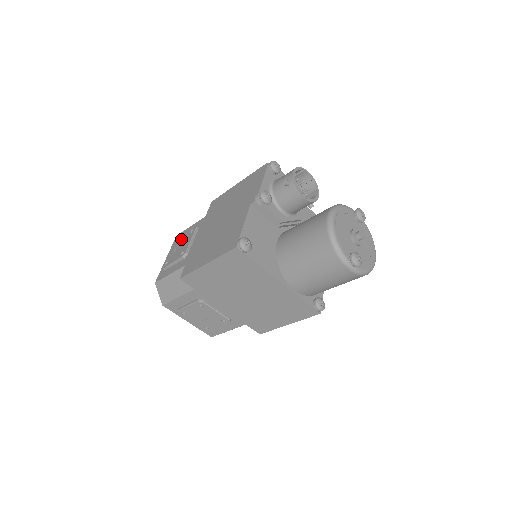
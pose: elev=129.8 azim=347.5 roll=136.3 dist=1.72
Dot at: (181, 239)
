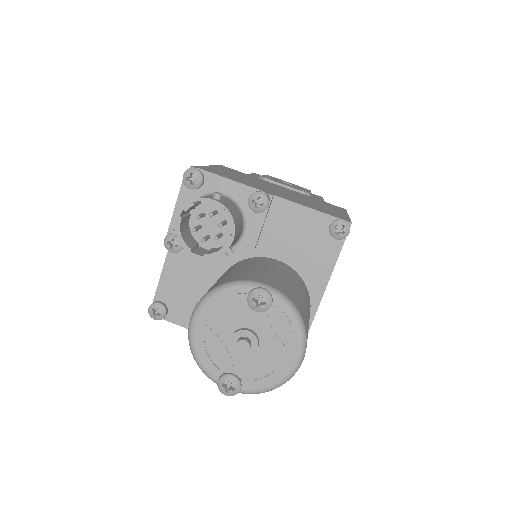
Dot at: occluded
